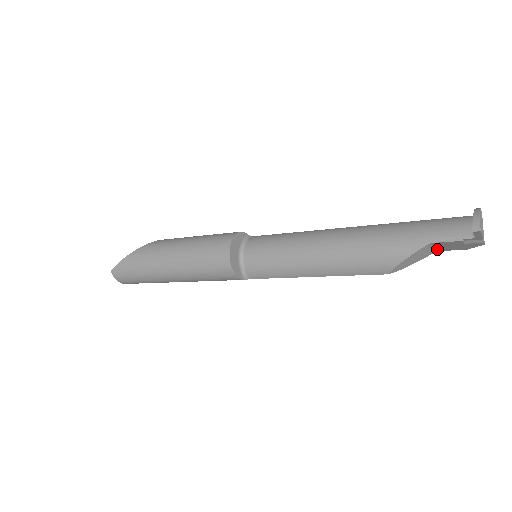
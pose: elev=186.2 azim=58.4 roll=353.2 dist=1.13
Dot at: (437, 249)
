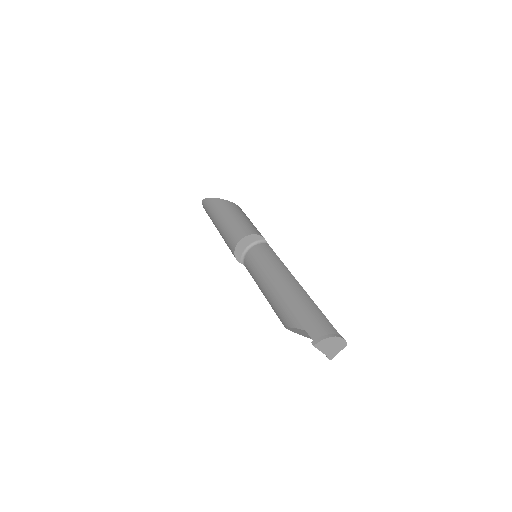
Dot at: occluded
